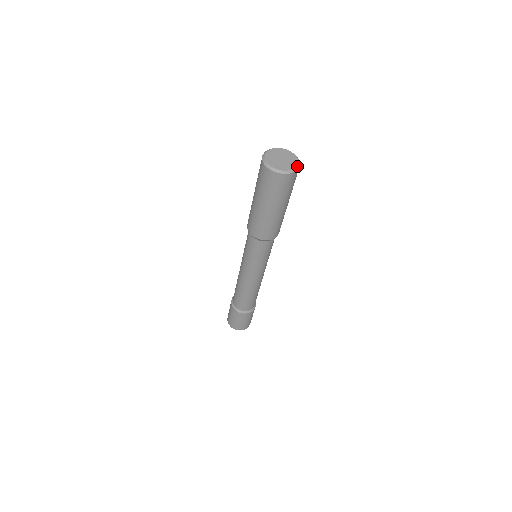
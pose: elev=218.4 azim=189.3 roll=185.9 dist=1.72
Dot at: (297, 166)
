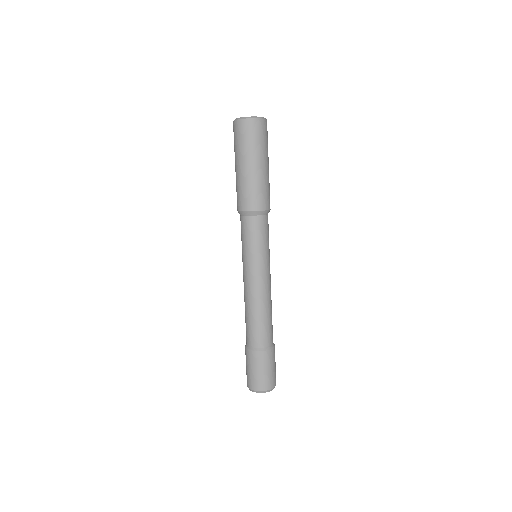
Dot at: (257, 117)
